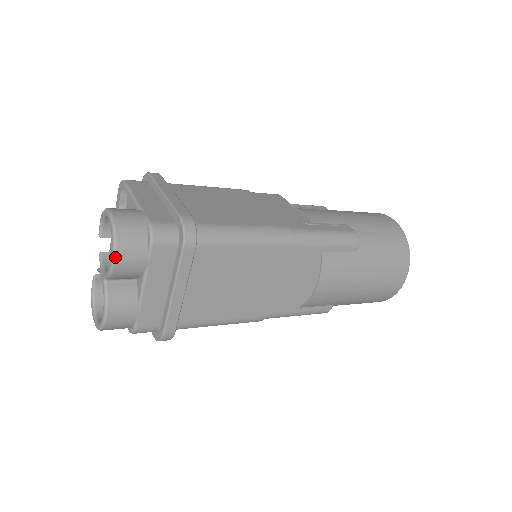
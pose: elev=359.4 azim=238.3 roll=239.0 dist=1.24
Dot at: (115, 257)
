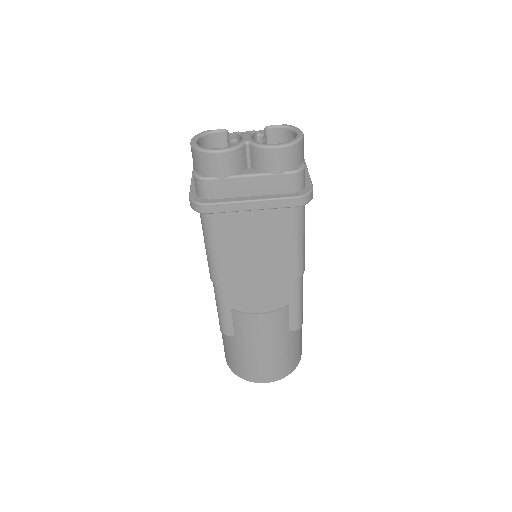
Dot at: (282, 147)
